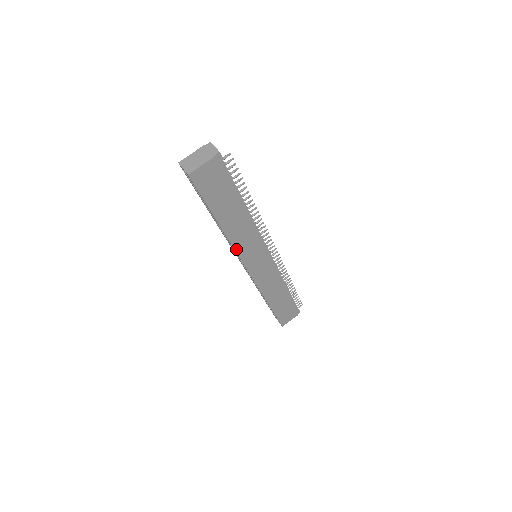
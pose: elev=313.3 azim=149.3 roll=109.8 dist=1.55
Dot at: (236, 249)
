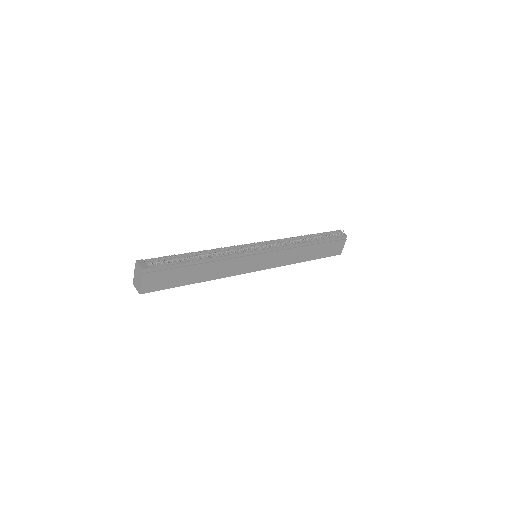
Dot at: (230, 275)
